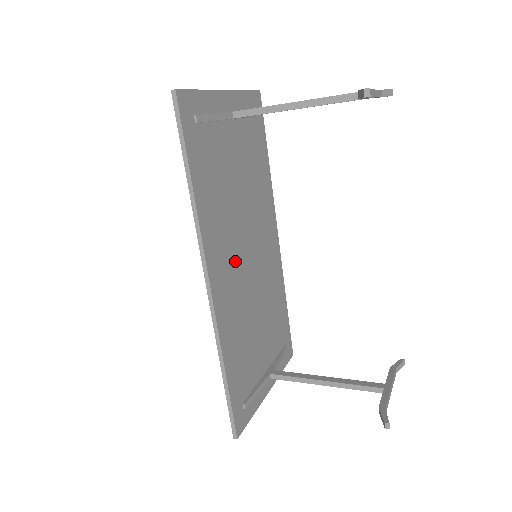
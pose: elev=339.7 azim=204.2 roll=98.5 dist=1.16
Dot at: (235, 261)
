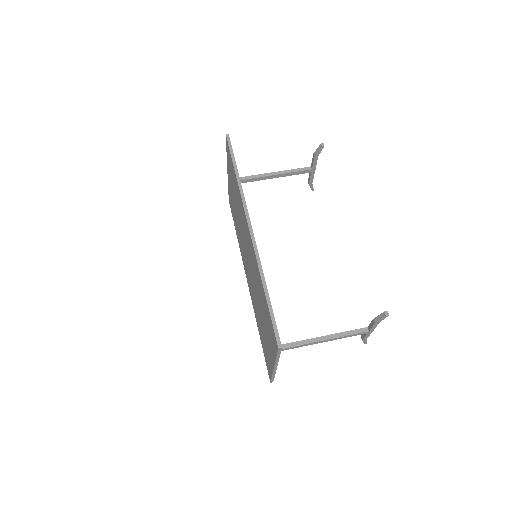
Dot at: occluded
